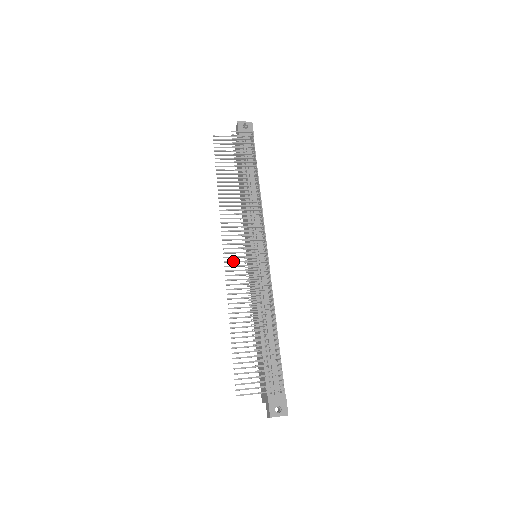
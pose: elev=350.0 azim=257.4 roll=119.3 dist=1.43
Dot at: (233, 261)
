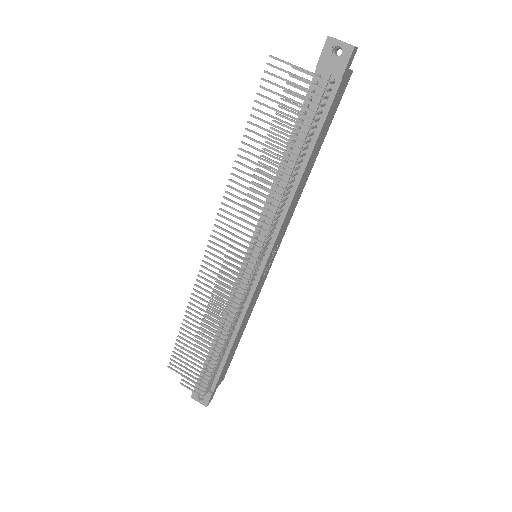
Dot at: (215, 256)
